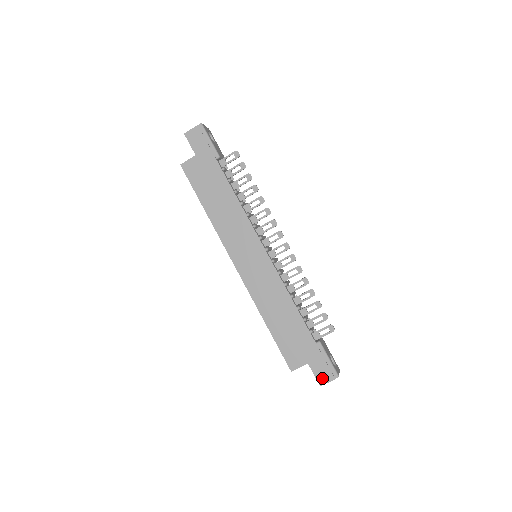
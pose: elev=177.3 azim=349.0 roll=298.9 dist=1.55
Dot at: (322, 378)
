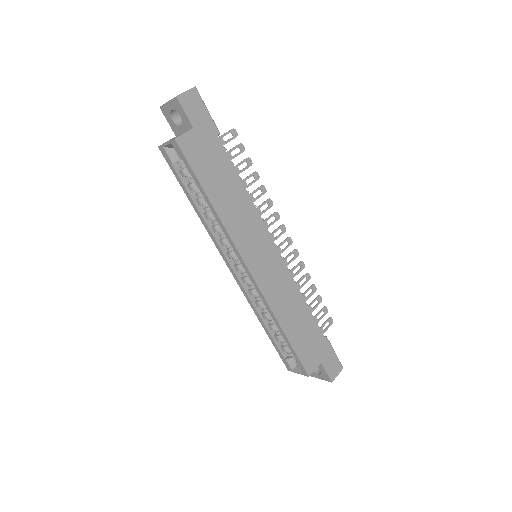
Dot at: (333, 373)
